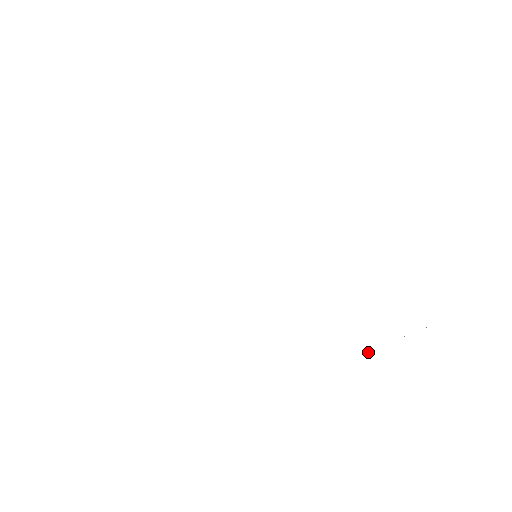
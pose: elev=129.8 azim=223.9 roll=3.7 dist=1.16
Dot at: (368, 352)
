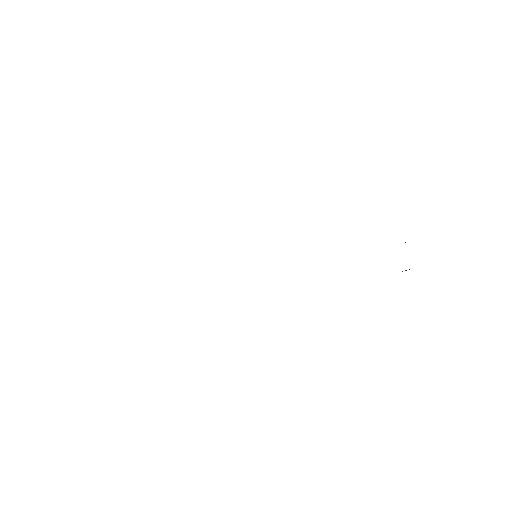
Dot at: occluded
